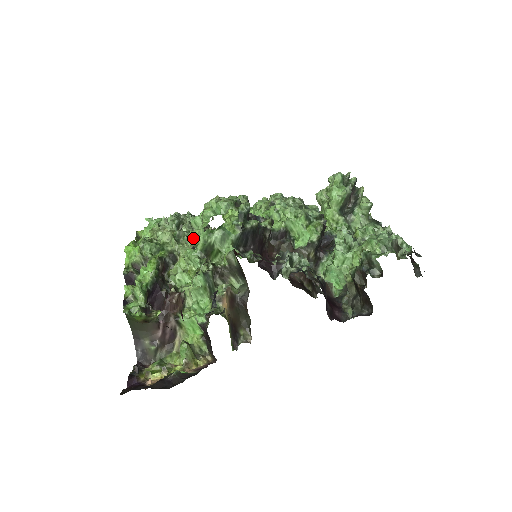
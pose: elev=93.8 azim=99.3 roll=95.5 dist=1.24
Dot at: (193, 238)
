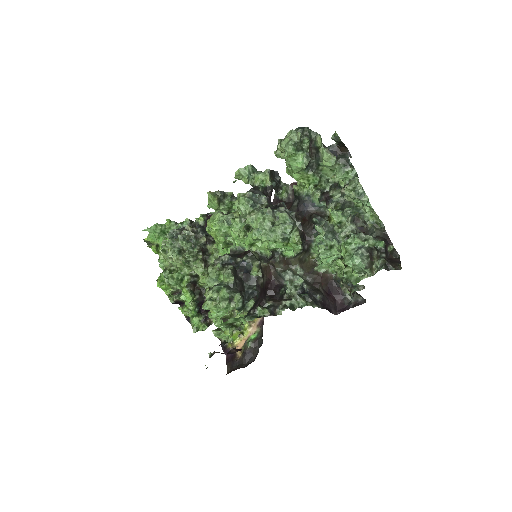
Dot at: occluded
